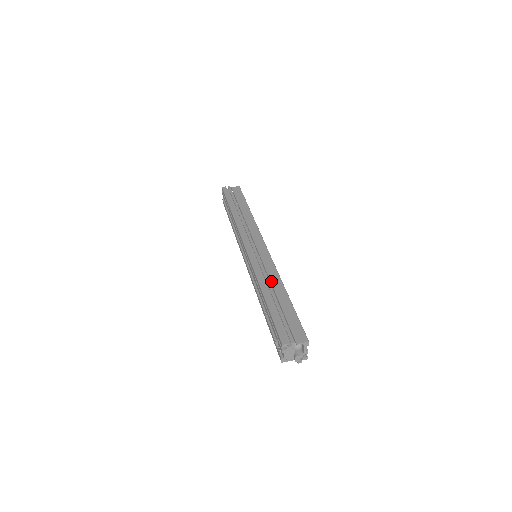
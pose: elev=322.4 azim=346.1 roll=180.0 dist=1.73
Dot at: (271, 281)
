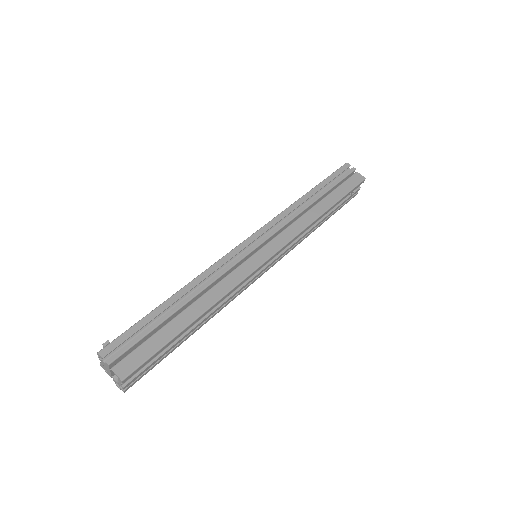
Dot at: (208, 291)
